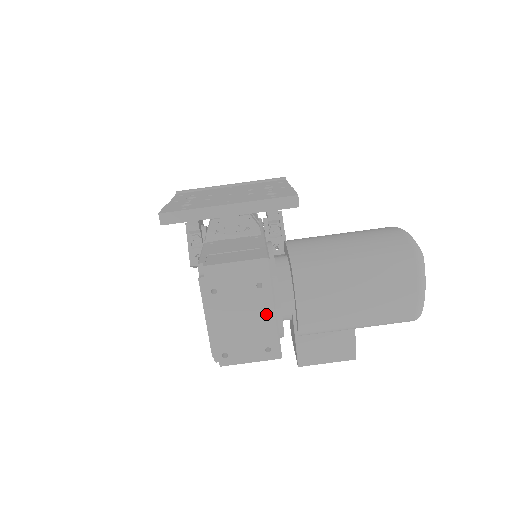
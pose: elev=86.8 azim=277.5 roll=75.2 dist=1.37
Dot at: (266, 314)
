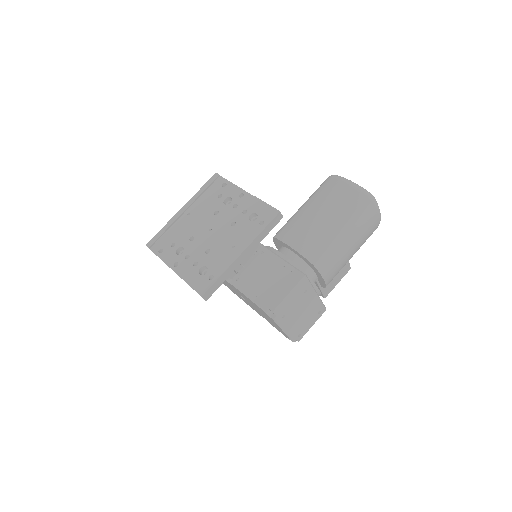
Dot at: (313, 300)
